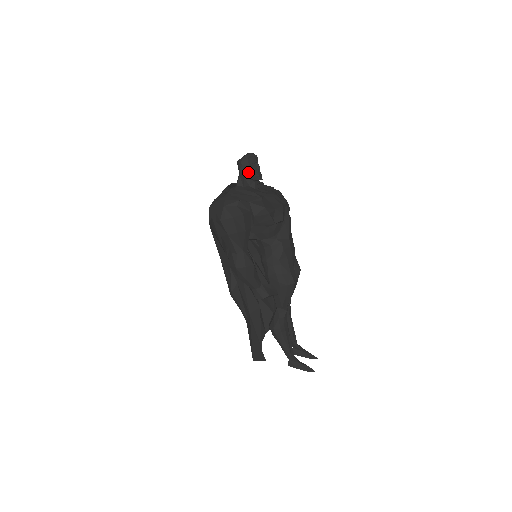
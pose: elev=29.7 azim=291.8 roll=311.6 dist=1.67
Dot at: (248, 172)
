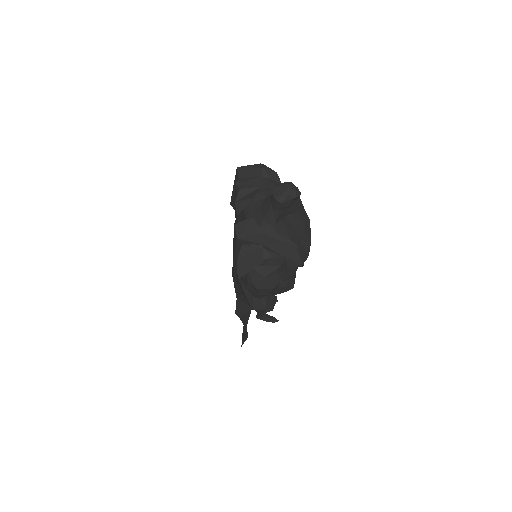
Dot at: (285, 210)
